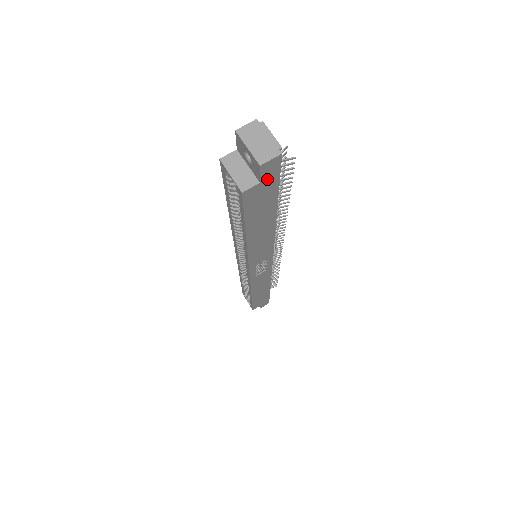
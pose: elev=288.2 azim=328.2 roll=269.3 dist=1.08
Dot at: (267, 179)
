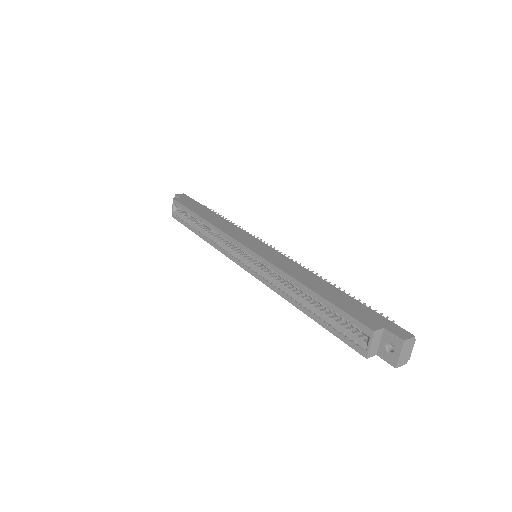
Dot at: (380, 352)
